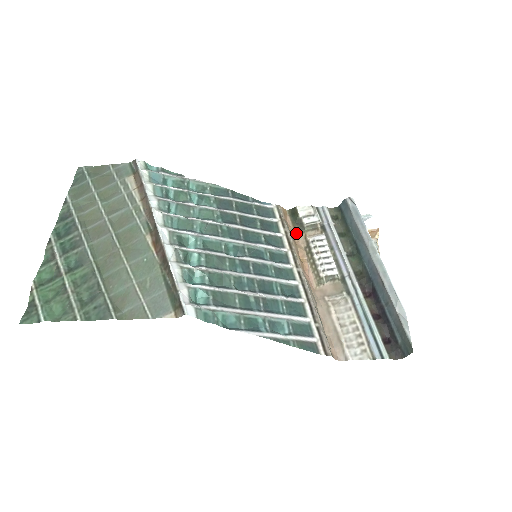
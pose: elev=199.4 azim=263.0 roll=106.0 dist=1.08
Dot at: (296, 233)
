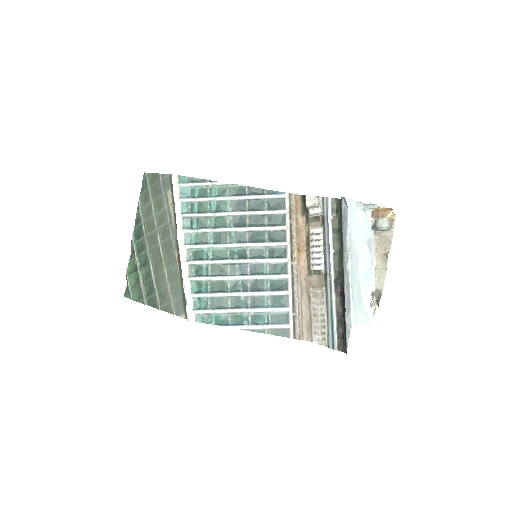
Dot at: (303, 221)
